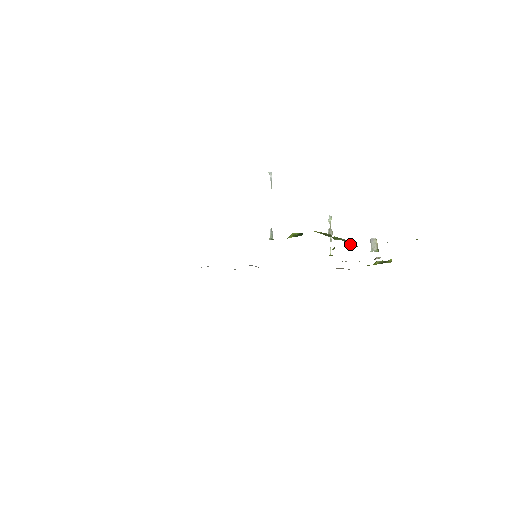
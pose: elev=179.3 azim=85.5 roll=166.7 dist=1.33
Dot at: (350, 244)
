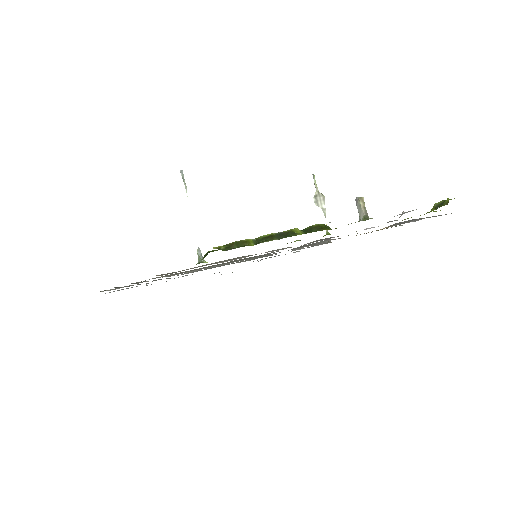
Dot at: (307, 229)
